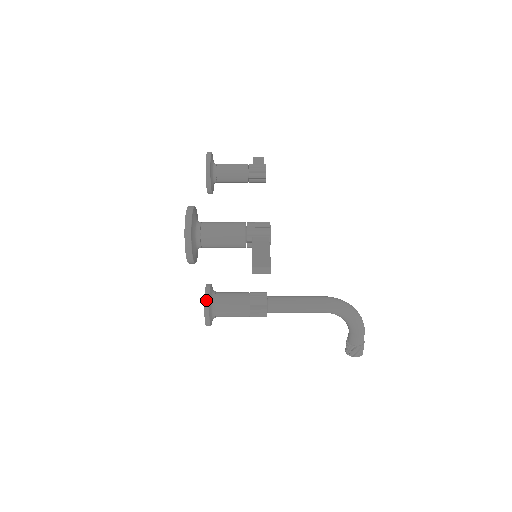
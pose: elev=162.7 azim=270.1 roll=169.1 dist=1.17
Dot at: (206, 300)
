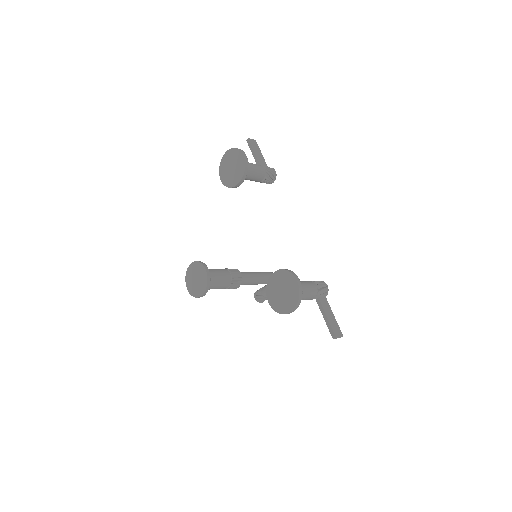
Dot at: (208, 284)
